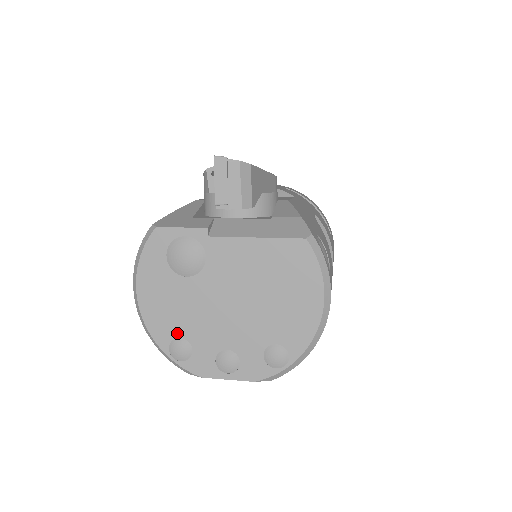
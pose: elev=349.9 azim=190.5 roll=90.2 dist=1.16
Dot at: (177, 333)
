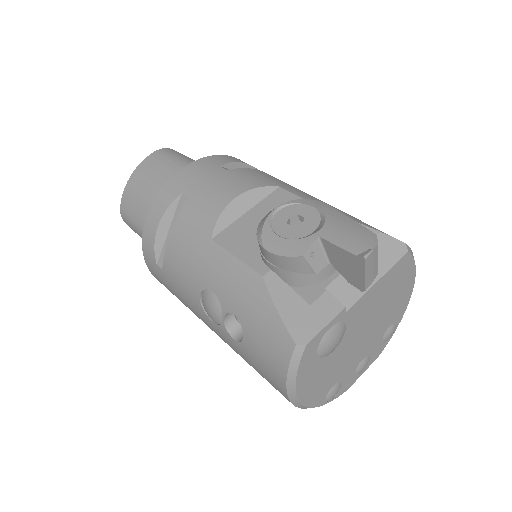
Dot at: (330, 387)
